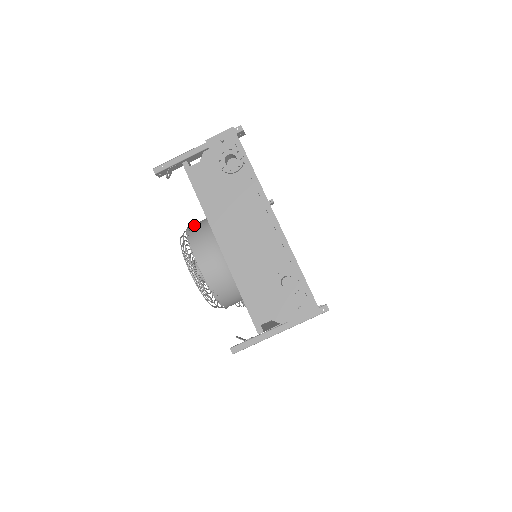
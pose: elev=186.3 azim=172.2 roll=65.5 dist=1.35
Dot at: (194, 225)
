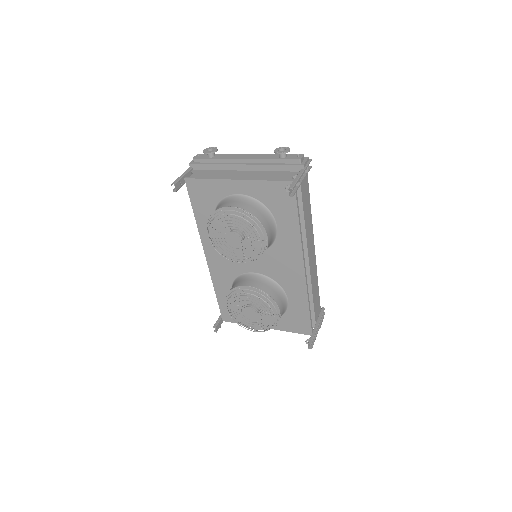
Dot at: occluded
